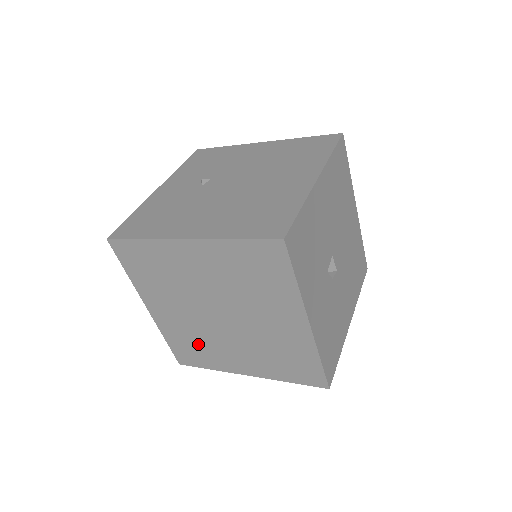
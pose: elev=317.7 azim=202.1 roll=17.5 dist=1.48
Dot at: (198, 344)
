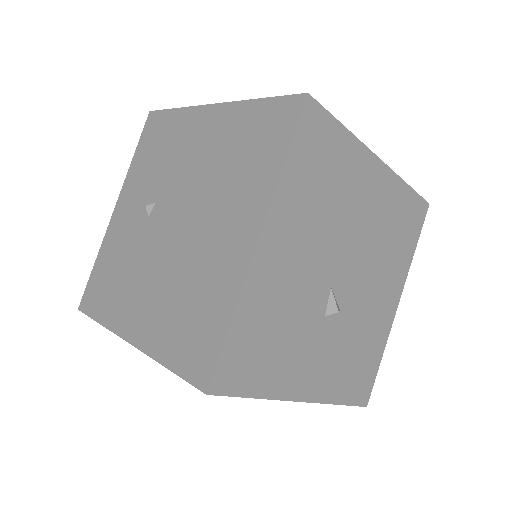
Dot at: occluded
